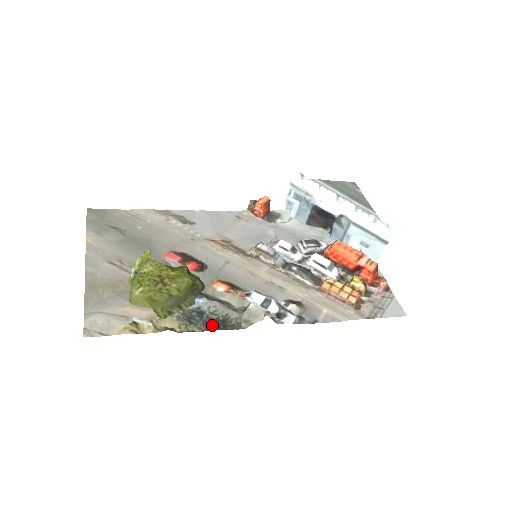
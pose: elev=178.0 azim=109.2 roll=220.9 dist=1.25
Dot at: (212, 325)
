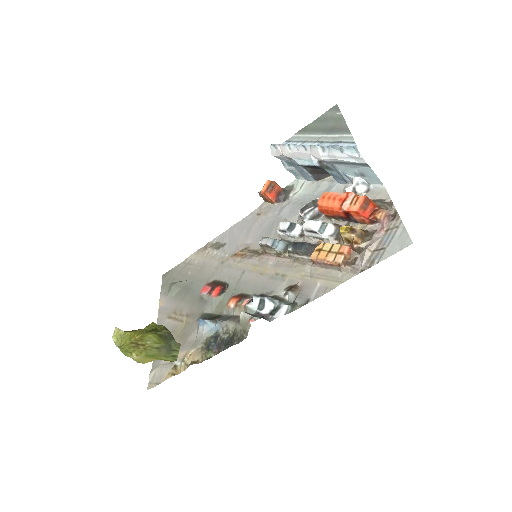
Dot at: (223, 345)
